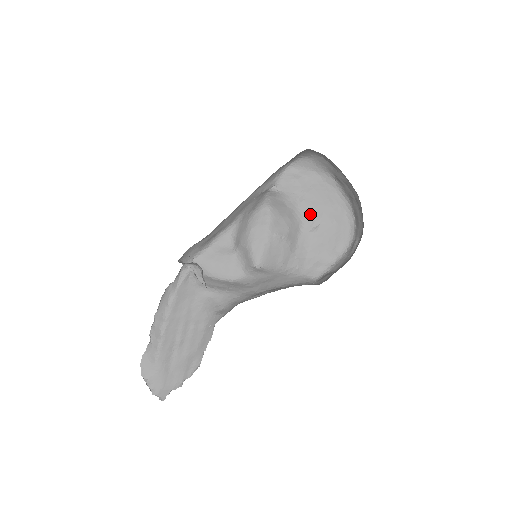
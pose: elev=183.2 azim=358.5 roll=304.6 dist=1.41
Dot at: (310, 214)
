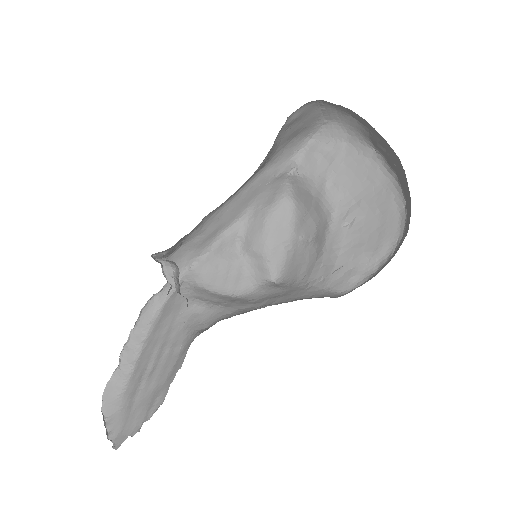
Dot at: (343, 203)
